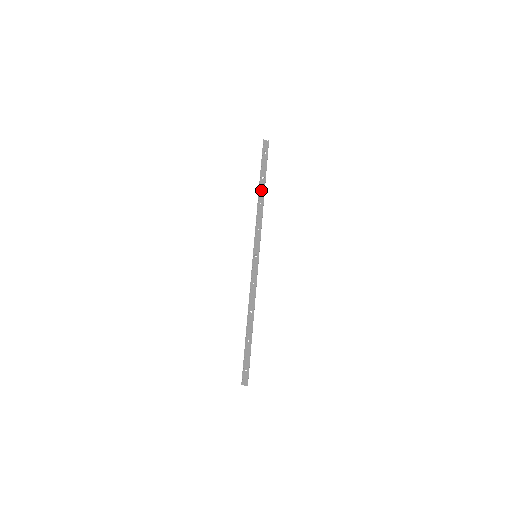
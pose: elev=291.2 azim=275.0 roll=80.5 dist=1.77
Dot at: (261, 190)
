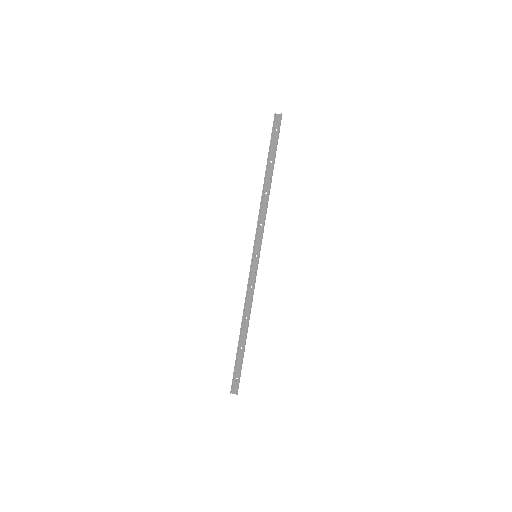
Dot at: (268, 177)
